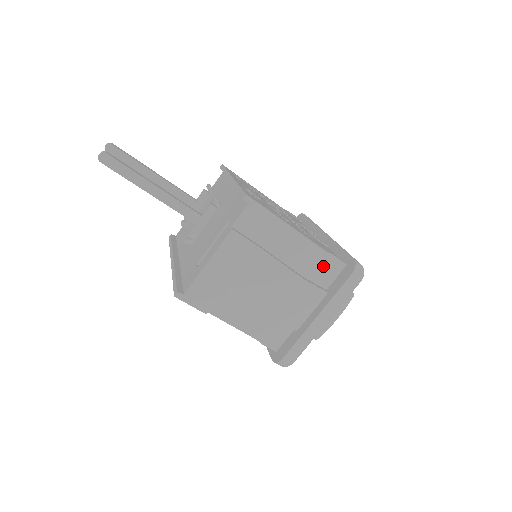
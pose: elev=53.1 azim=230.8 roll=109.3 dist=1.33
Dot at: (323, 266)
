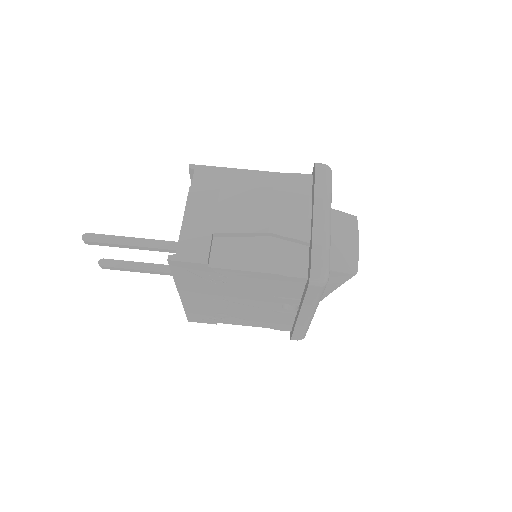
Dot at: (292, 185)
